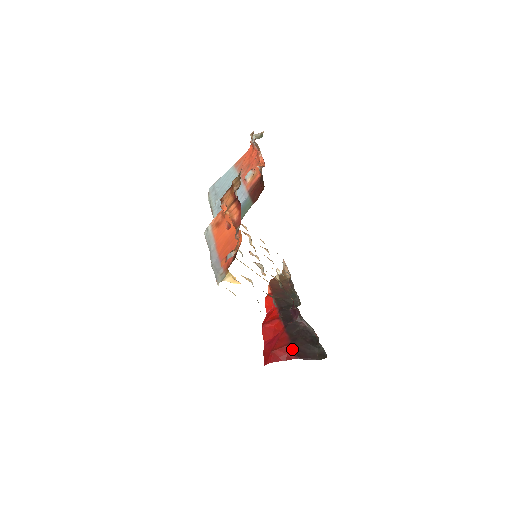
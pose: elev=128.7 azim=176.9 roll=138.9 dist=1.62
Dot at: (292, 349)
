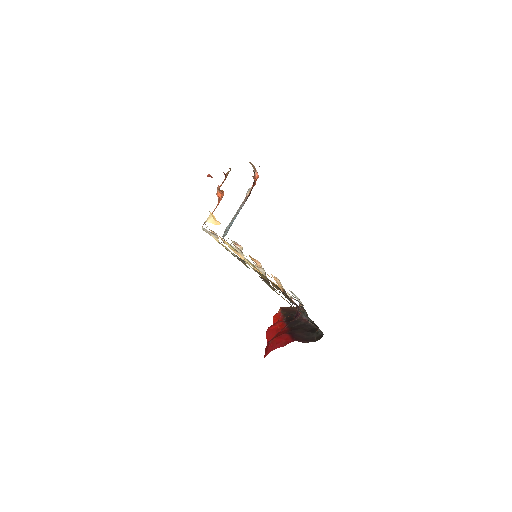
Dot at: (290, 335)
